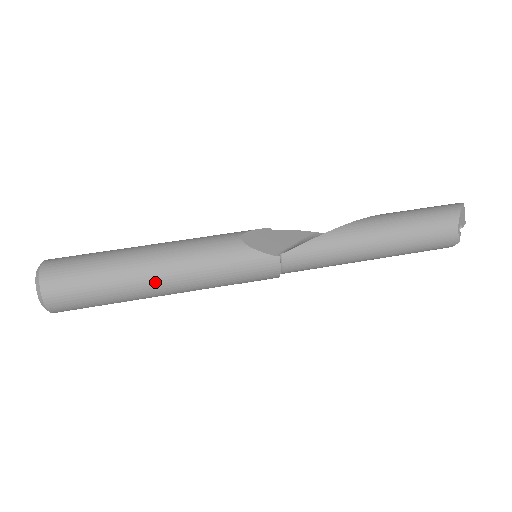
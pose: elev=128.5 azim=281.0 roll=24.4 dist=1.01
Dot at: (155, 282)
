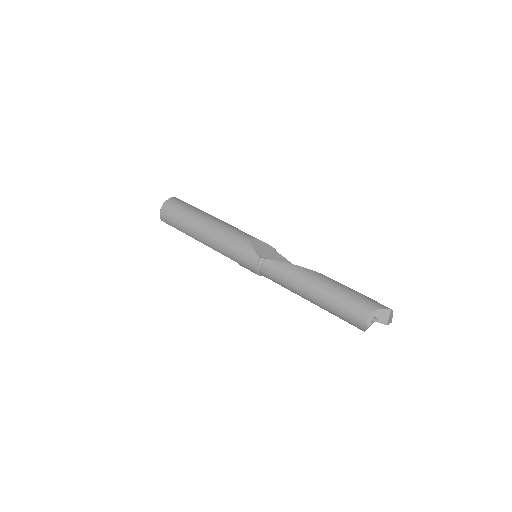
Dot at: (202, 231)
